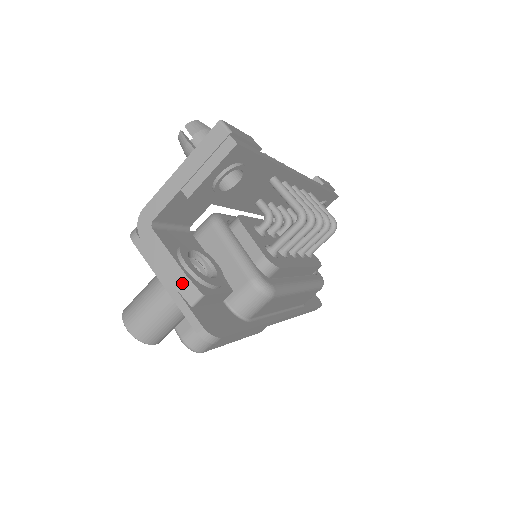
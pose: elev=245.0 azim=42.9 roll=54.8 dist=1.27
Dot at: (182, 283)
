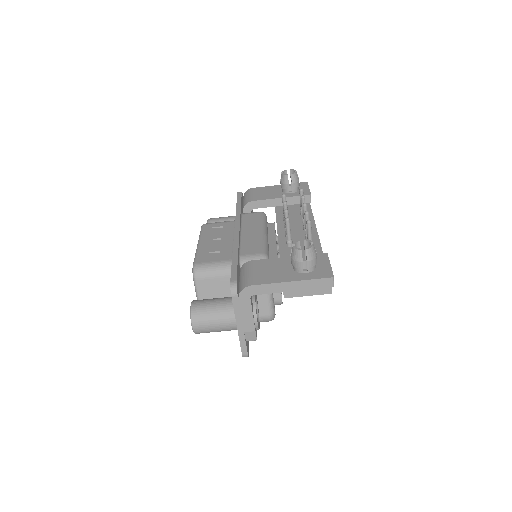
Dot at: (250, 332)
